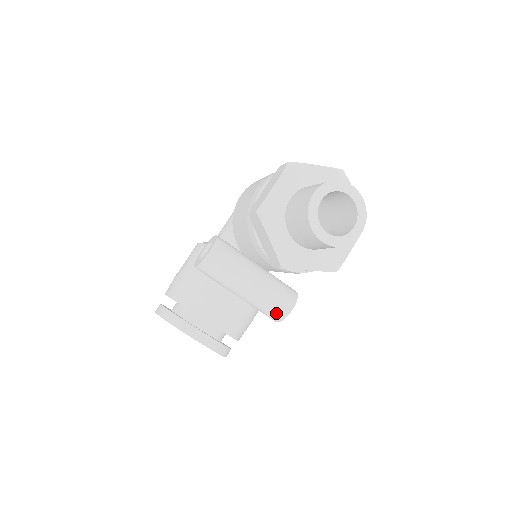
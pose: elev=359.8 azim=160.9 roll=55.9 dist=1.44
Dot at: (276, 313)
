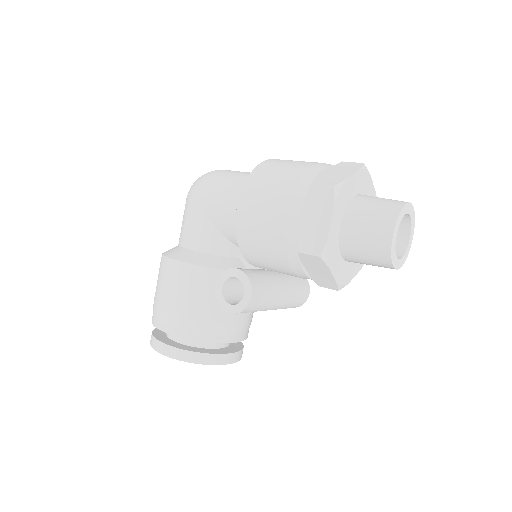
Dot at: (297, 305)
